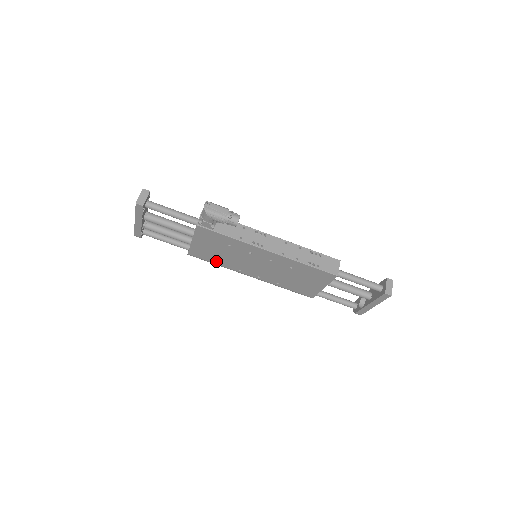
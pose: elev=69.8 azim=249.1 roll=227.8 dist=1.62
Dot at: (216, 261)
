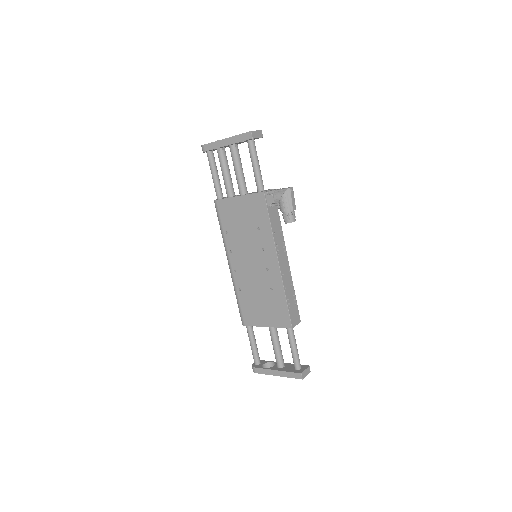
Dot at: (227, 227)
